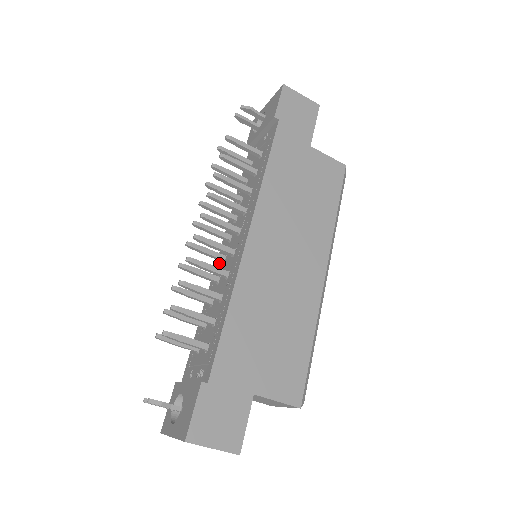
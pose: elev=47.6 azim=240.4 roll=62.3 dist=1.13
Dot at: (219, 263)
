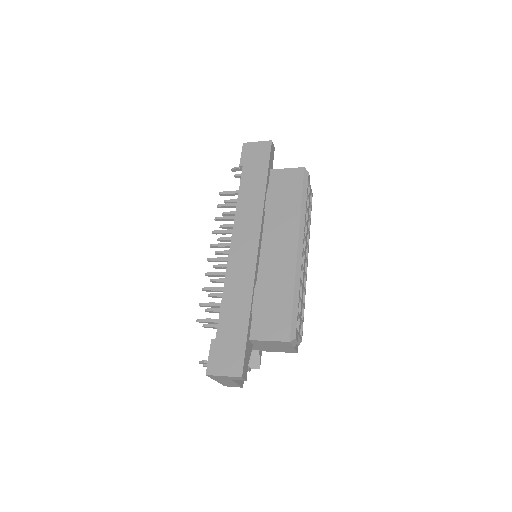
Dot at: occluded
